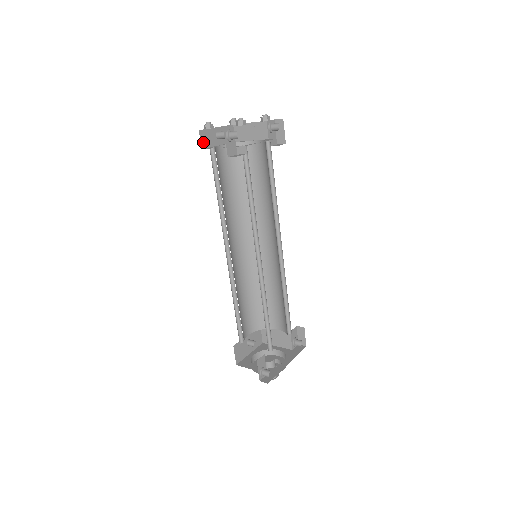
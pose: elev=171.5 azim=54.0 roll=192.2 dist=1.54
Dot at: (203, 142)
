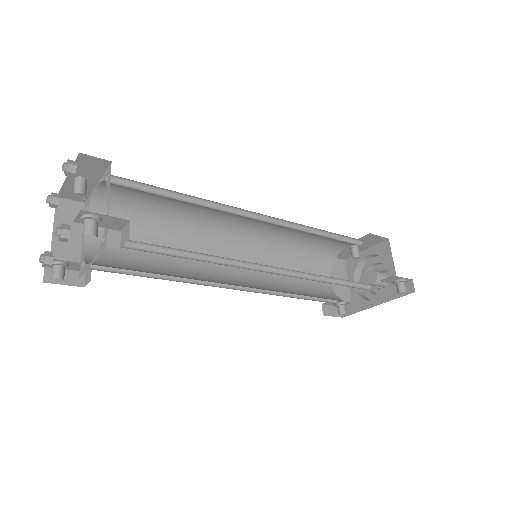
Dot at: (77, 198)
